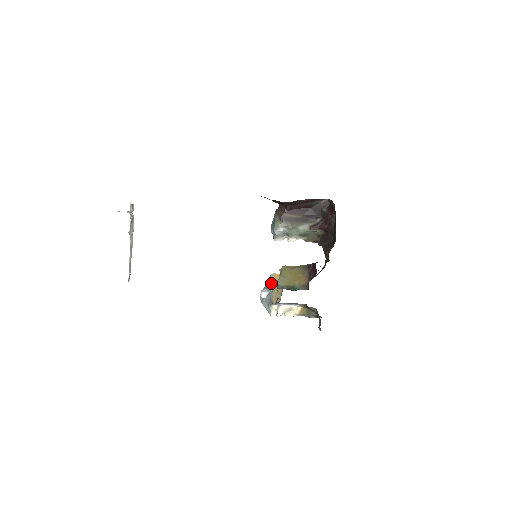
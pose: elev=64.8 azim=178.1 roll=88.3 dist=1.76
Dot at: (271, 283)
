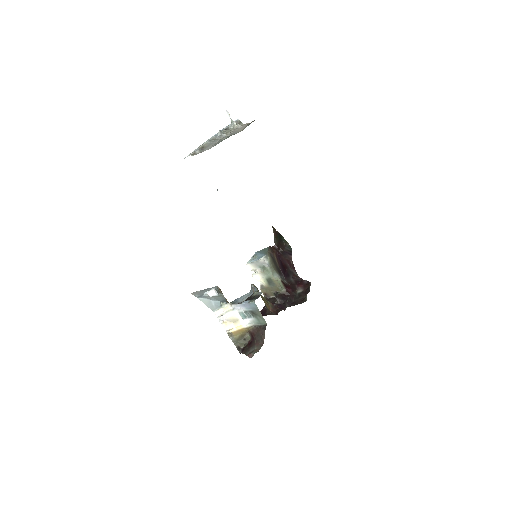
Dot at: (220, 291)
